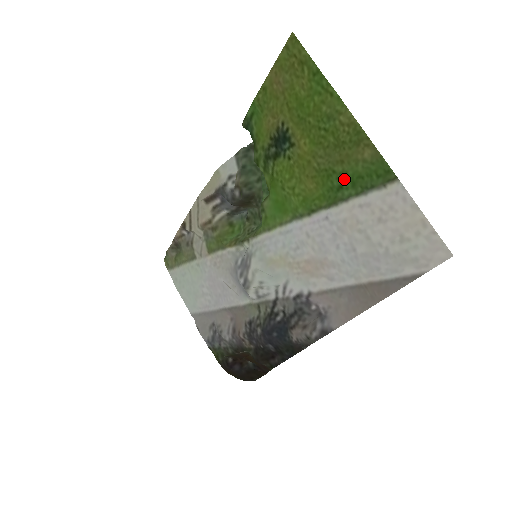
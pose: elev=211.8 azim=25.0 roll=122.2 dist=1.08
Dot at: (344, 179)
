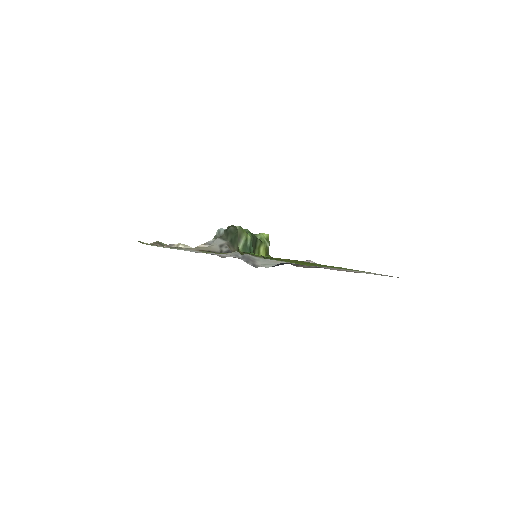
Dot at: occluded
